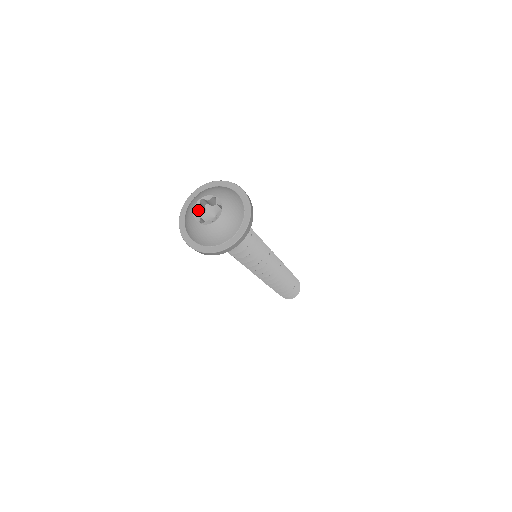
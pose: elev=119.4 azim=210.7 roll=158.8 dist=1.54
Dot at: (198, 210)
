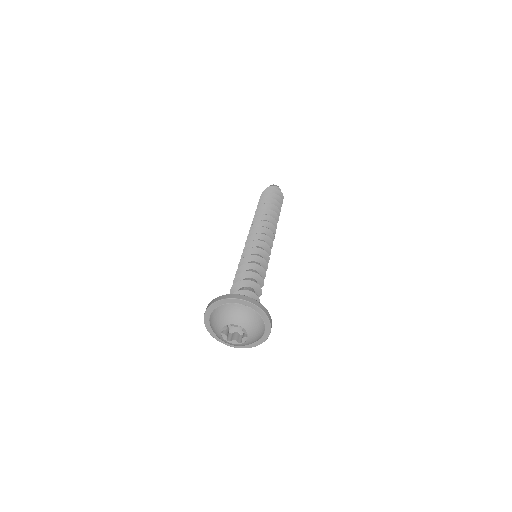
Dot at: (227, 336)
